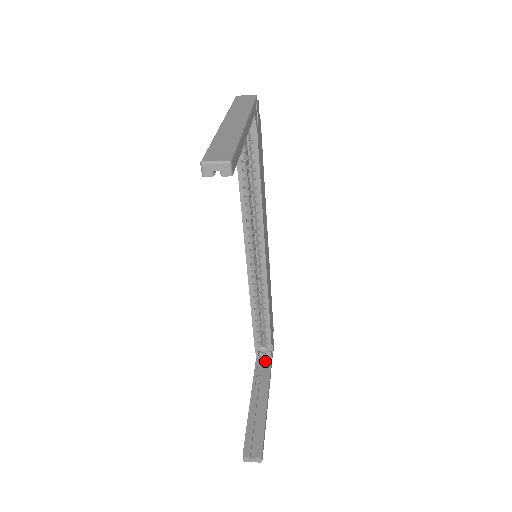
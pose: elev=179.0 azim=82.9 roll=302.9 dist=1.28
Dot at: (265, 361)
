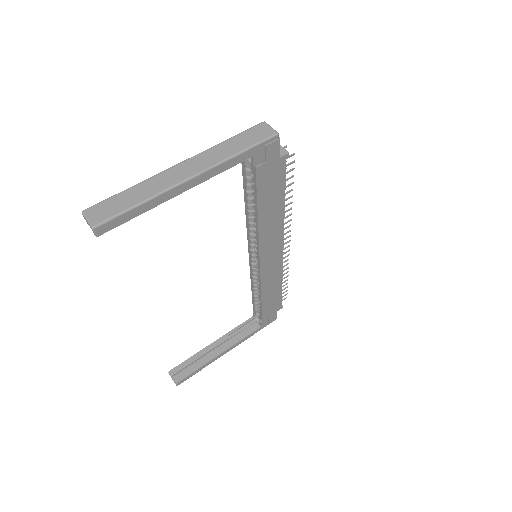
Dot at: (256, 324)
